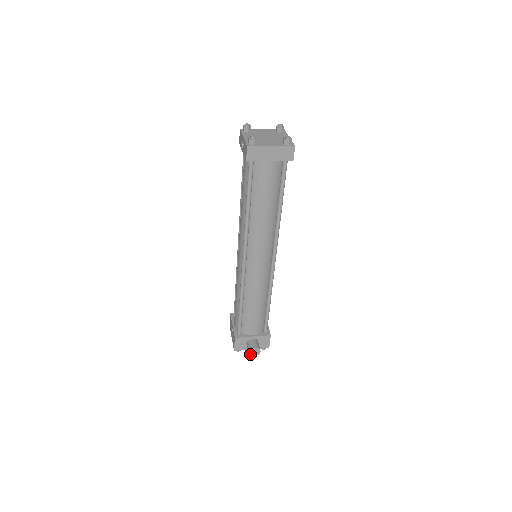
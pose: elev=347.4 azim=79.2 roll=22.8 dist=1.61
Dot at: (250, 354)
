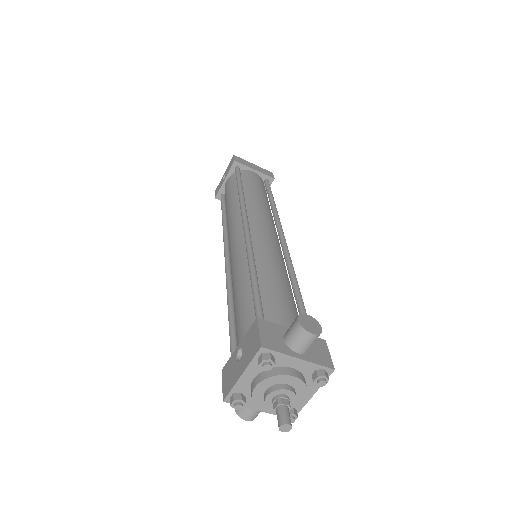
Dot at: (302, 326)
